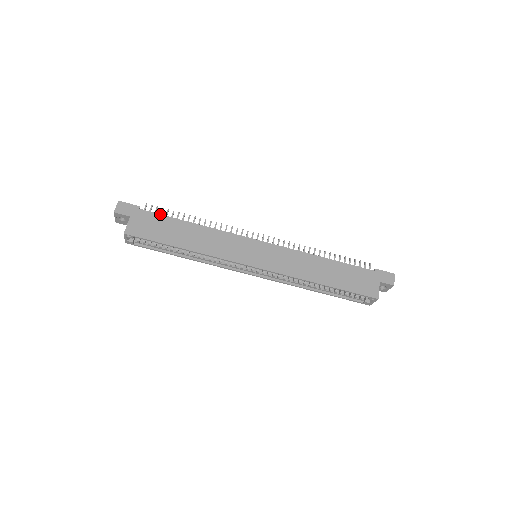
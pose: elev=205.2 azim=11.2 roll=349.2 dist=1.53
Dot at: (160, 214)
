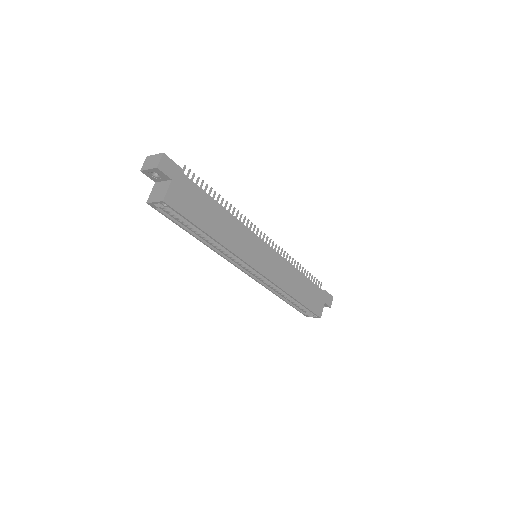
Dot at: occluded
